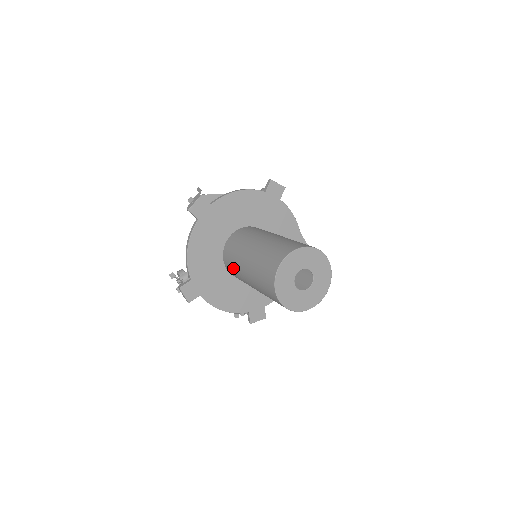
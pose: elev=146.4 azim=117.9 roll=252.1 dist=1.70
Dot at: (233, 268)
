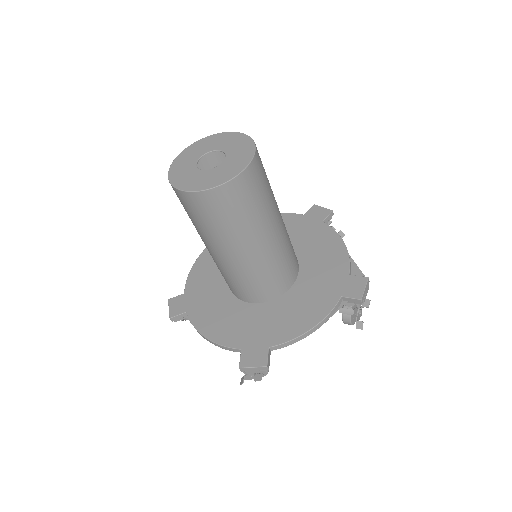
Dot at: occluded
